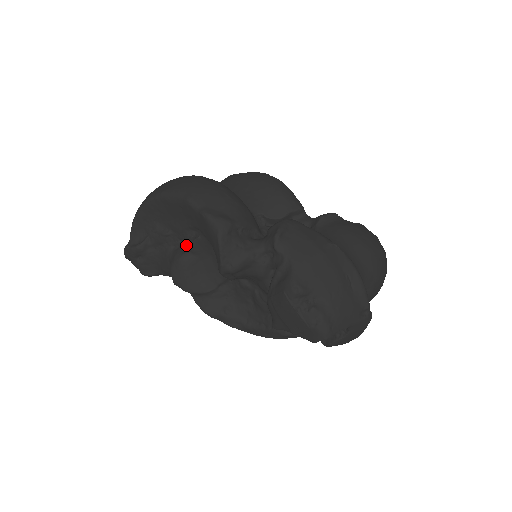
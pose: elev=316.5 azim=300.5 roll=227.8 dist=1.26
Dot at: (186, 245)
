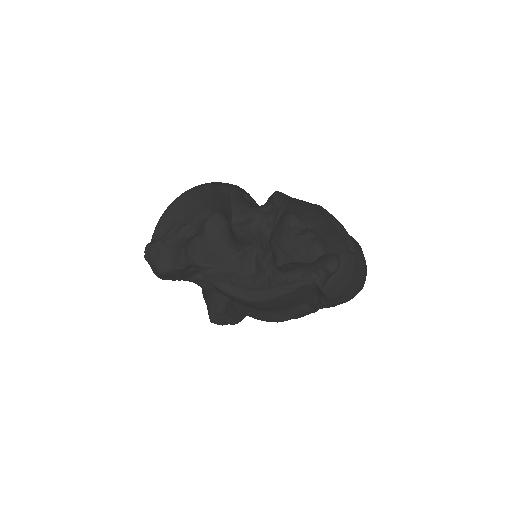
Dot at: (200, 230)
